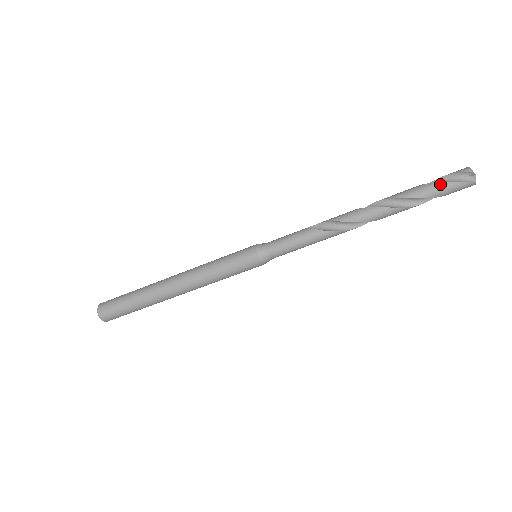
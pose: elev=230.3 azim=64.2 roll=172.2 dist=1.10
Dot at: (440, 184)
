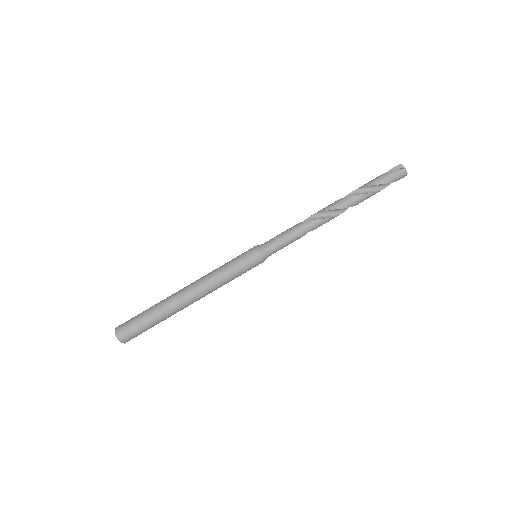
Dot at: (382, 175)
